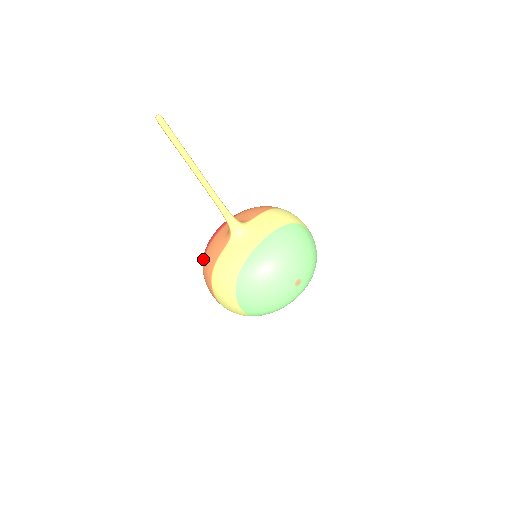
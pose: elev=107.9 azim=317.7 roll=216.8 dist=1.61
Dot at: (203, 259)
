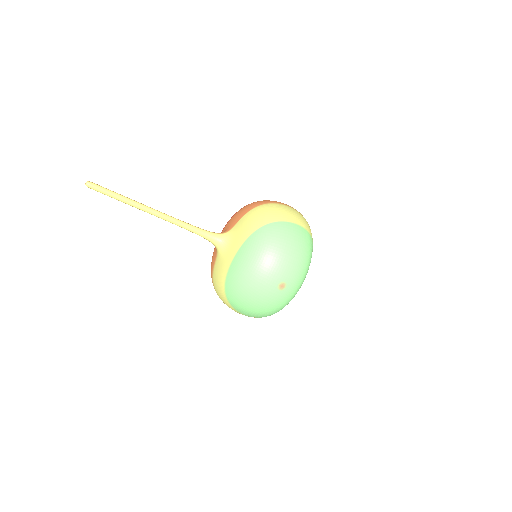
Dot at: occluded
